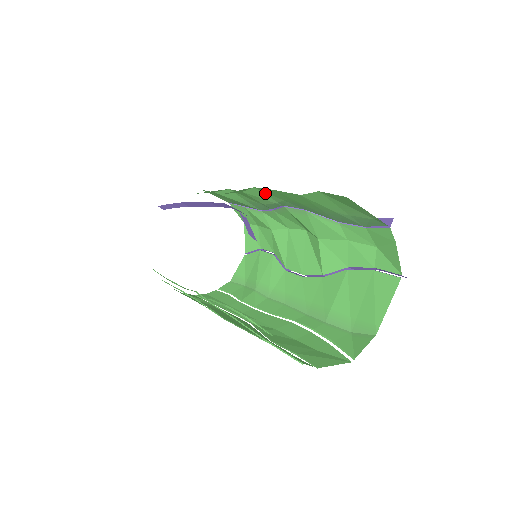
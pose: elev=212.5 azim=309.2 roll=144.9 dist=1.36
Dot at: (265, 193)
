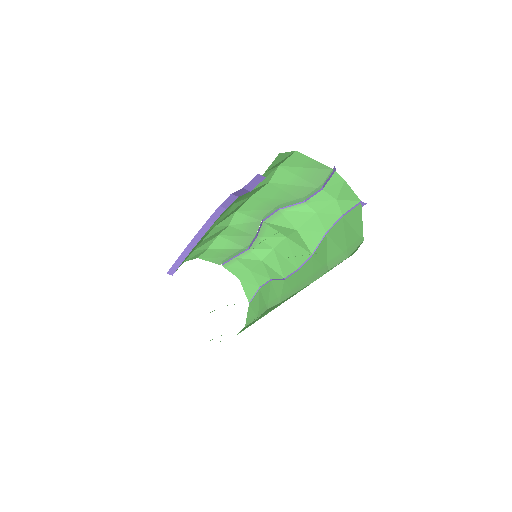
Dot at: (245, 213)
